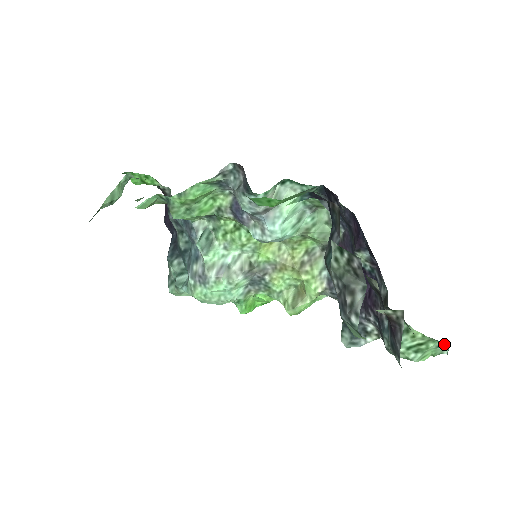
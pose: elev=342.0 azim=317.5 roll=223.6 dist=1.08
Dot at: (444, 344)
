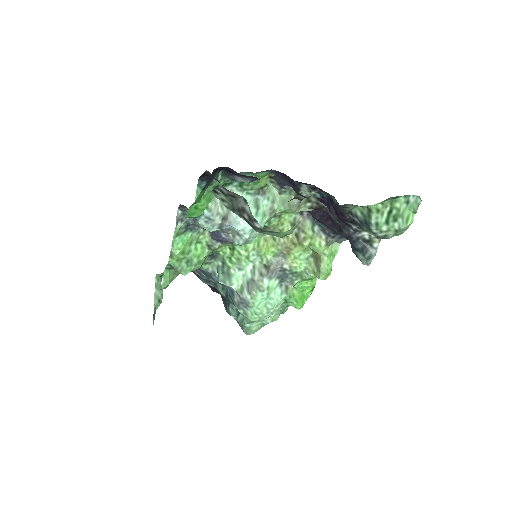
Dot at: (407, 196)
